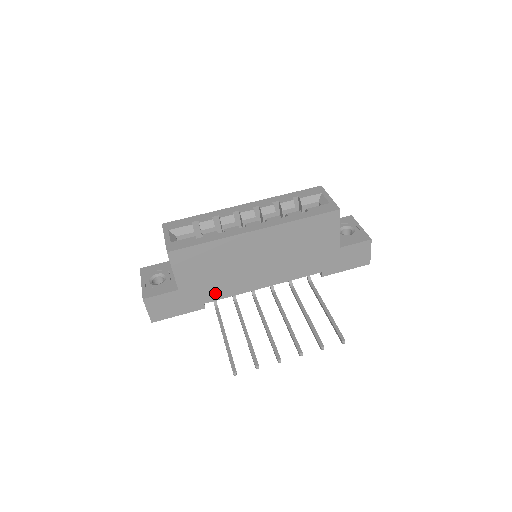
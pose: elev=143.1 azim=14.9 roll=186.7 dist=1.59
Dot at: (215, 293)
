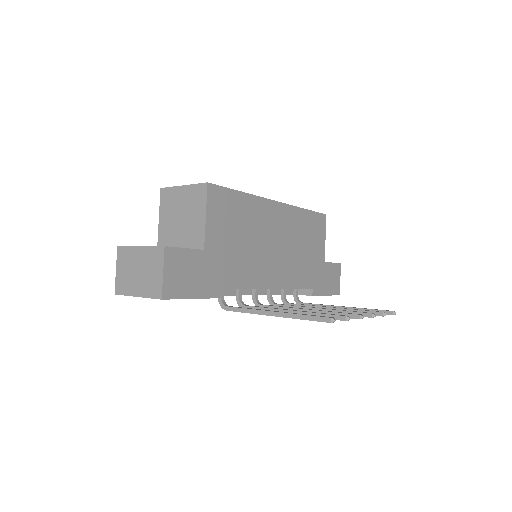
Dot at: (235, 275)
